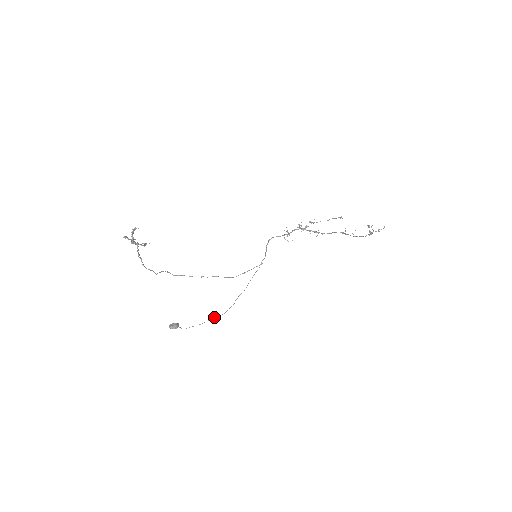
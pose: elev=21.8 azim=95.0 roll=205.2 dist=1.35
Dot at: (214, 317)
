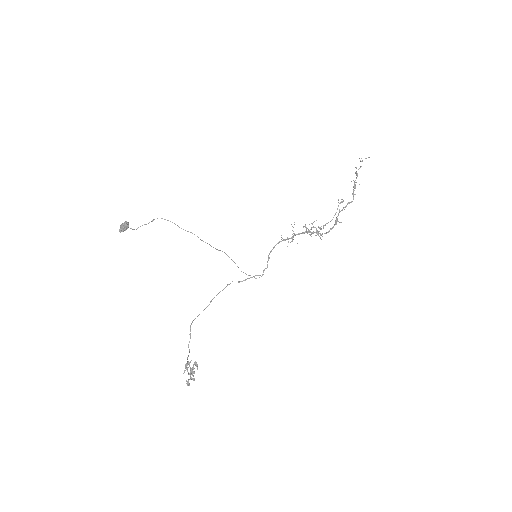
Dot at: occluded
